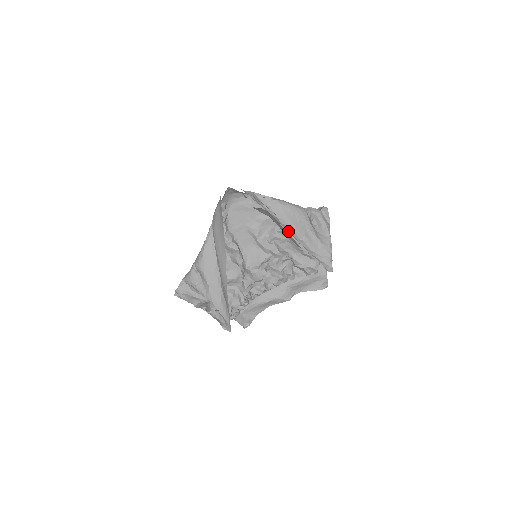
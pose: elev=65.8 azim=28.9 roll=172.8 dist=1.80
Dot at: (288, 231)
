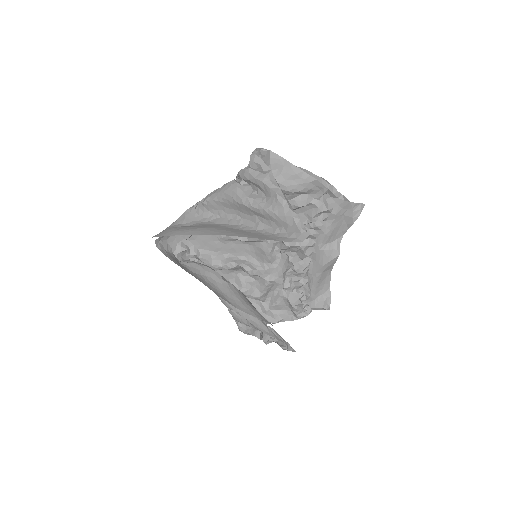
Dot at: (239, 225)
